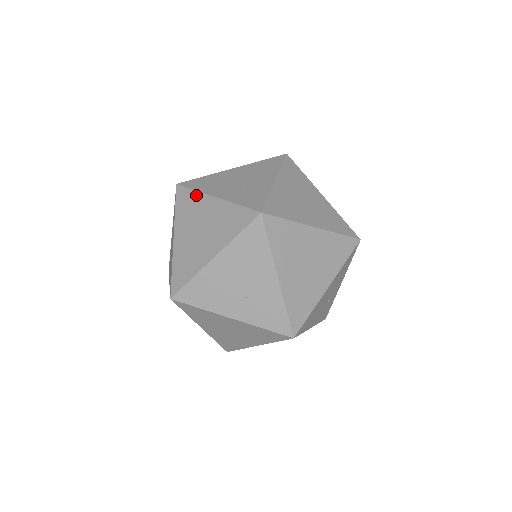
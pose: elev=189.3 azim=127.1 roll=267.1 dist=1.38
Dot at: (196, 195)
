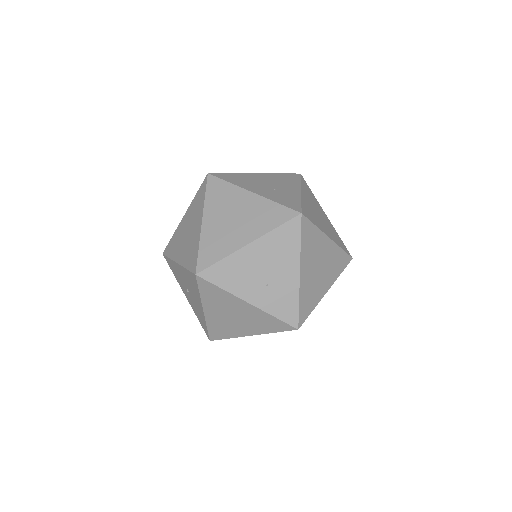
Dot at: (231, 187)
